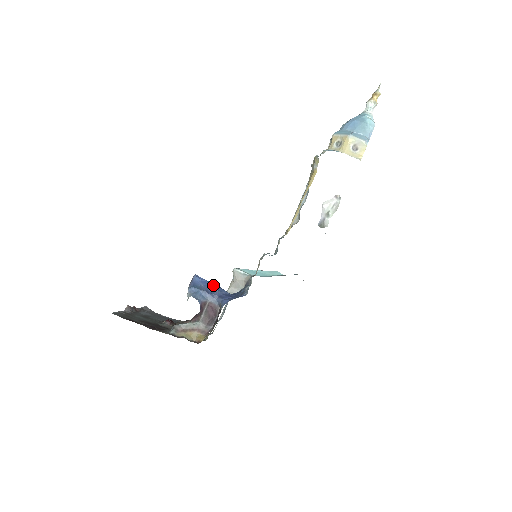
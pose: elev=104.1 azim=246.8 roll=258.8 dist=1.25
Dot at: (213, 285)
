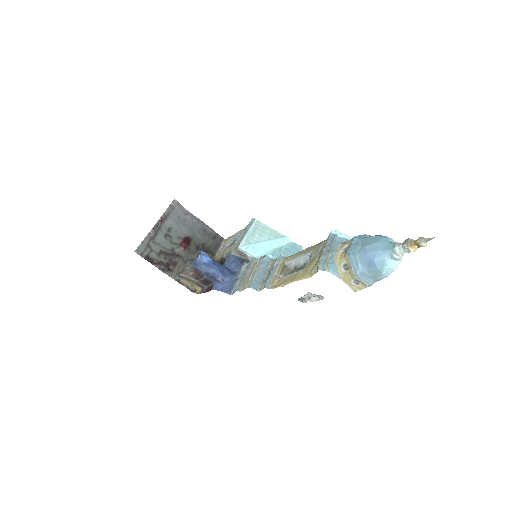
Dot at: (212, 267)
